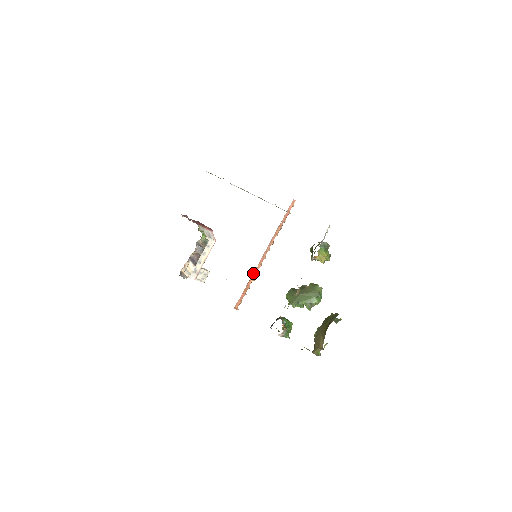
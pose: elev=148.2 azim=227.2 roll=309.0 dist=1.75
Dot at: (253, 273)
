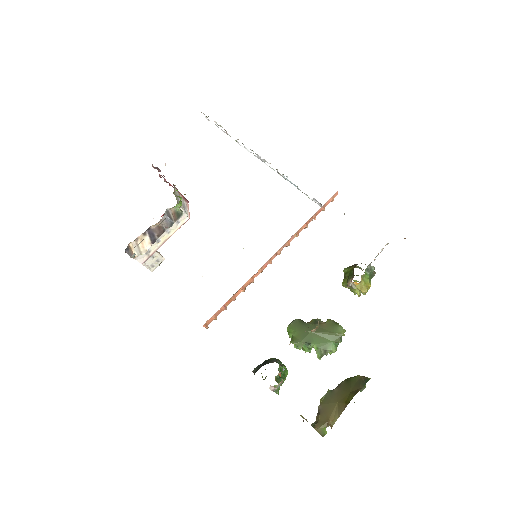
Dot at: (248, 280)
